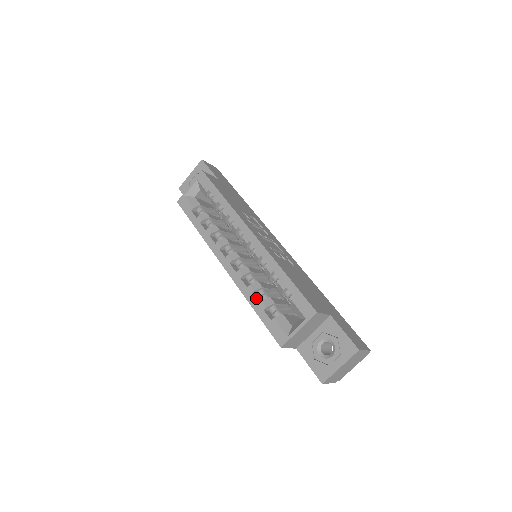
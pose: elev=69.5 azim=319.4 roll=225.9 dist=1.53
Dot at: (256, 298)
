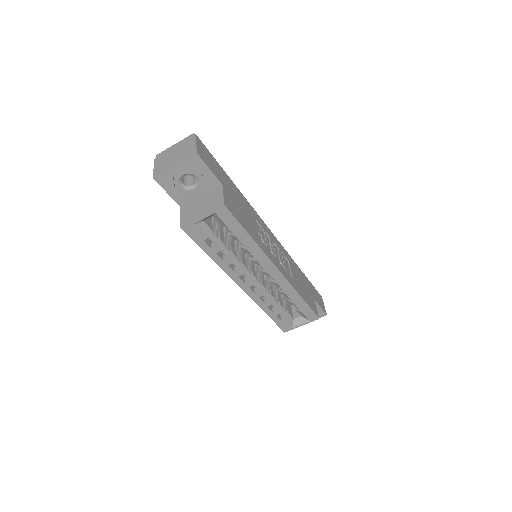
Dot at: (270, 308)
